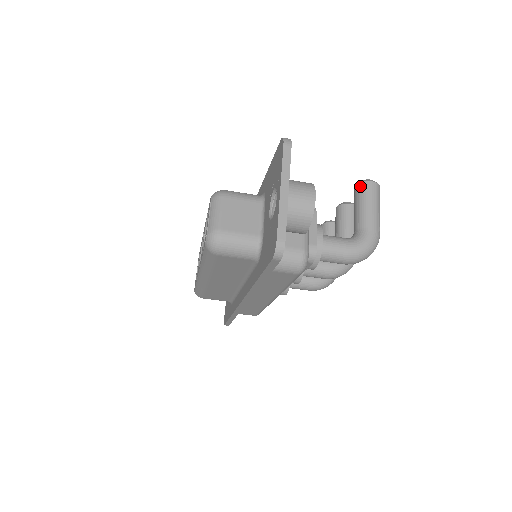
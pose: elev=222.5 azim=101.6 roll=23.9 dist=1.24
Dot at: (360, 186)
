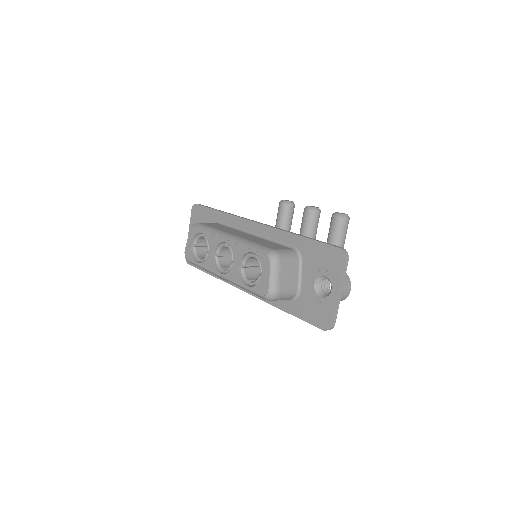
Dot at: (340, 220)
